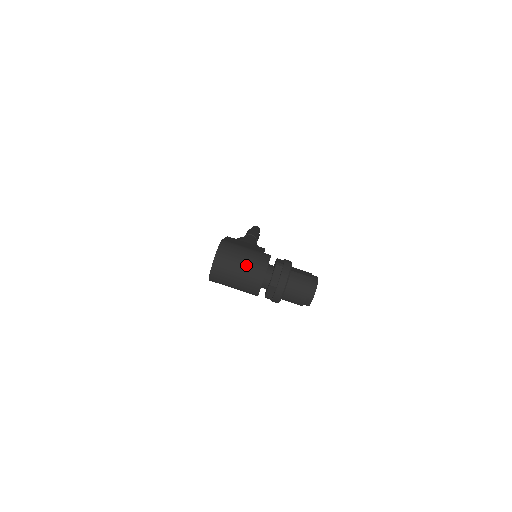
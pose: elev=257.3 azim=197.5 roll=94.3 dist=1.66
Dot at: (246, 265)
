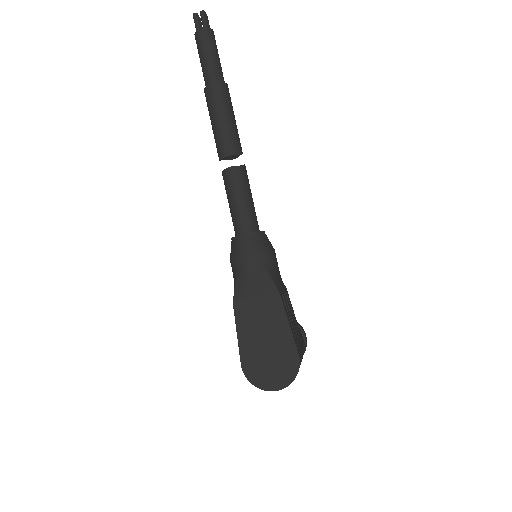
Dot at: occluded
